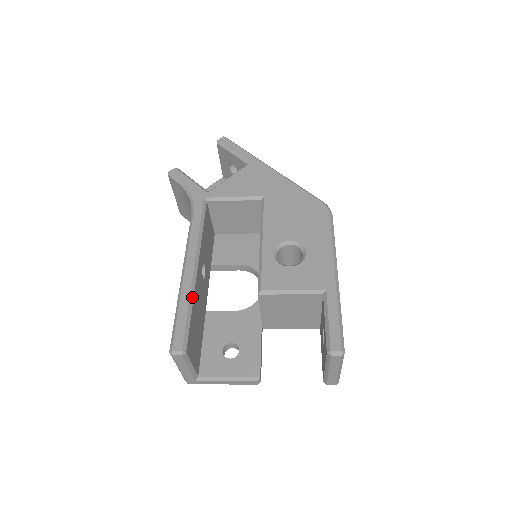
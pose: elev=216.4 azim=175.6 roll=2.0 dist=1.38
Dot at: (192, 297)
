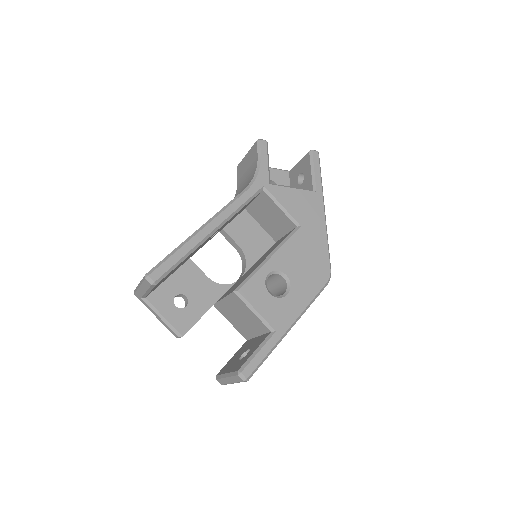
Dot at: (193, 251)
